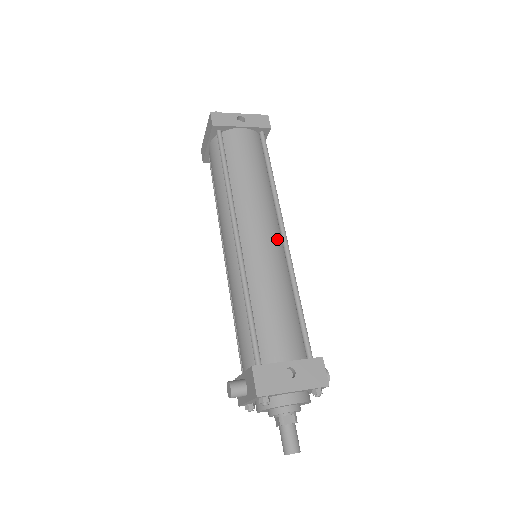
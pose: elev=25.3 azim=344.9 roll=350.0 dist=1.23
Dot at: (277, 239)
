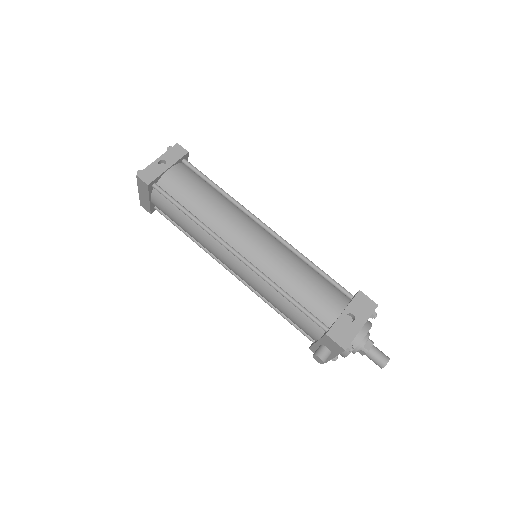
Dot at: (265, 234)
